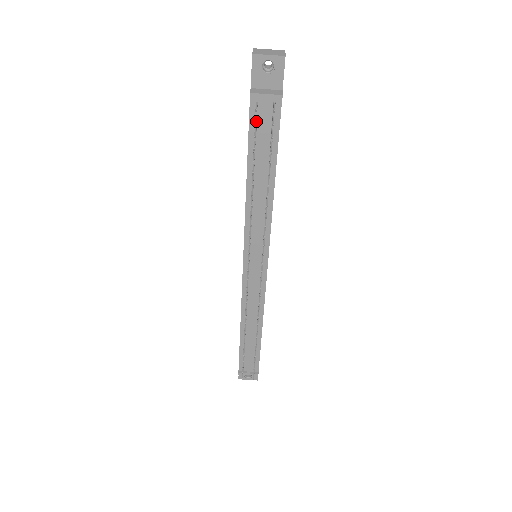
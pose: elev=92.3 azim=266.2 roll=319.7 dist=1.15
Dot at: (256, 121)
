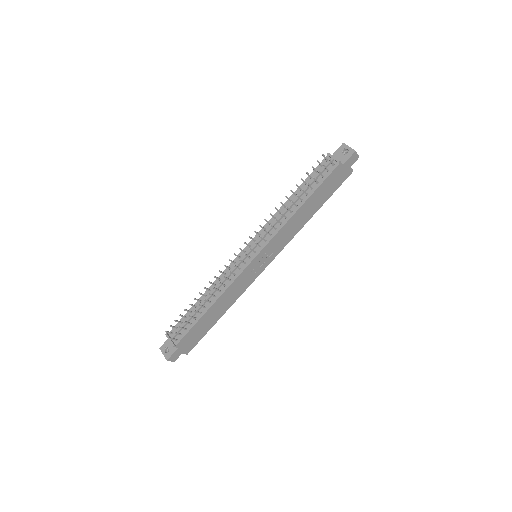
Dot at: occluded
